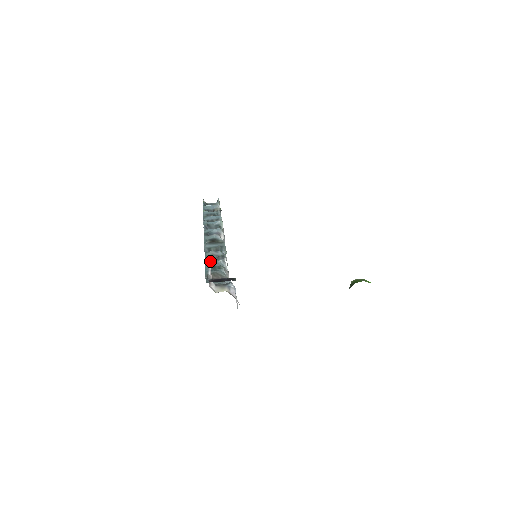
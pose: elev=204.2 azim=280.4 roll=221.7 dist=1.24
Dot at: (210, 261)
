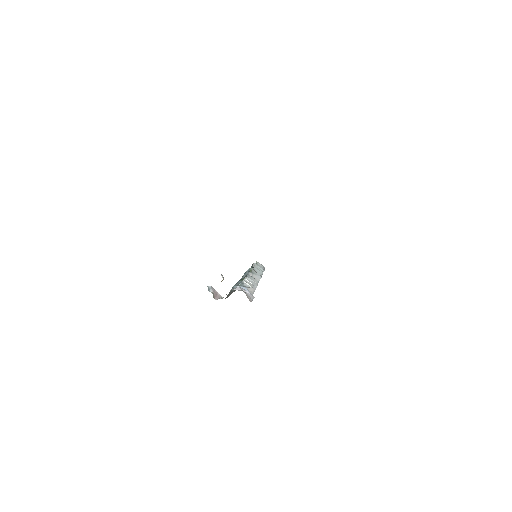
Dot at: occluded
